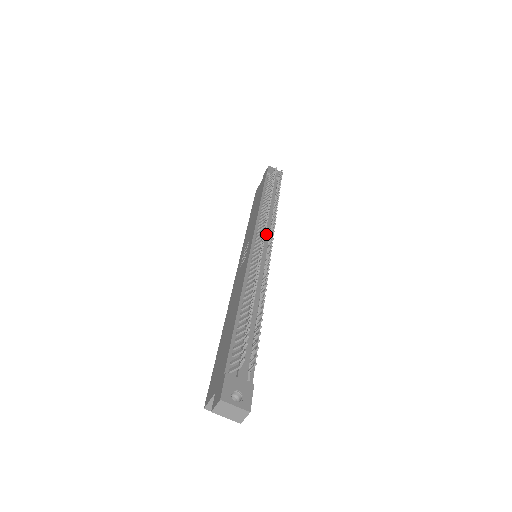
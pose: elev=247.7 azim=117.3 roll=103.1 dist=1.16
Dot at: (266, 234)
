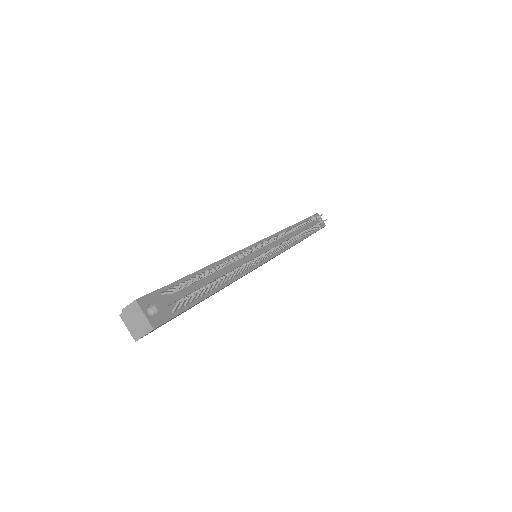
Dot at: (277, 245)
